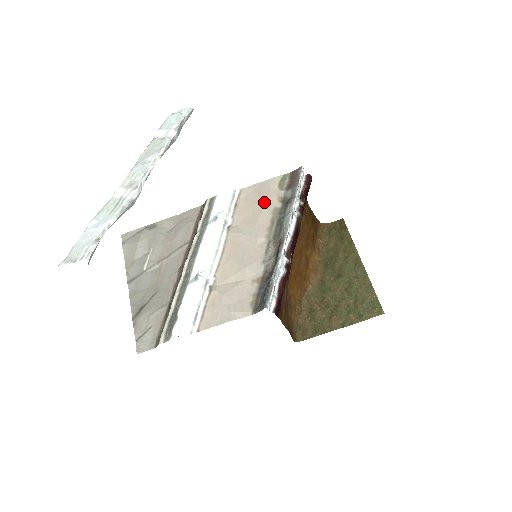
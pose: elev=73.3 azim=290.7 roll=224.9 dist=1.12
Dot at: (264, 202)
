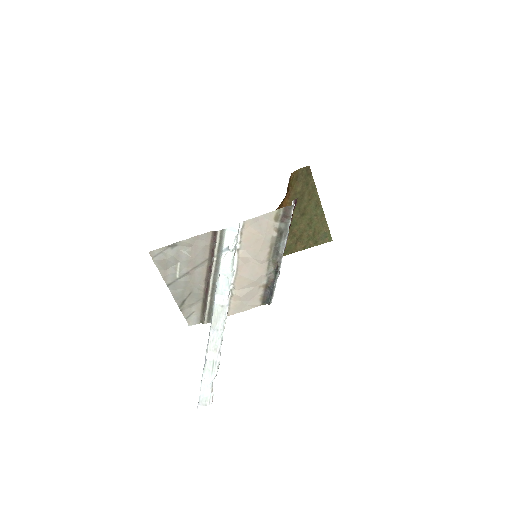
Dot at: (264, 234)
